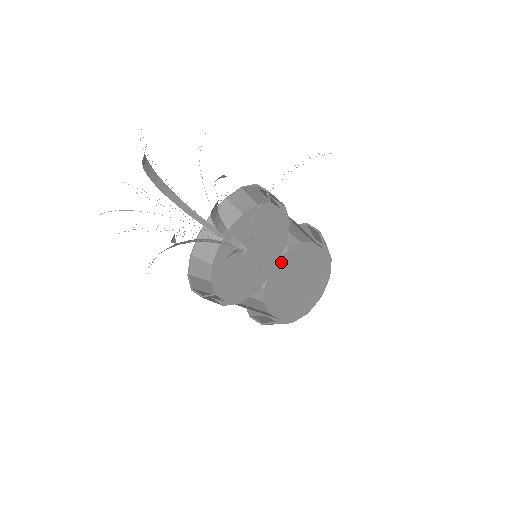
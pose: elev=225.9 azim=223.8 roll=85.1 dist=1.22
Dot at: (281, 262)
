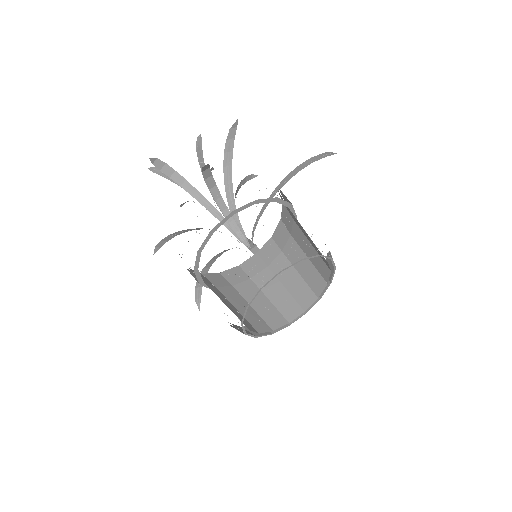
Dot at: occluded
